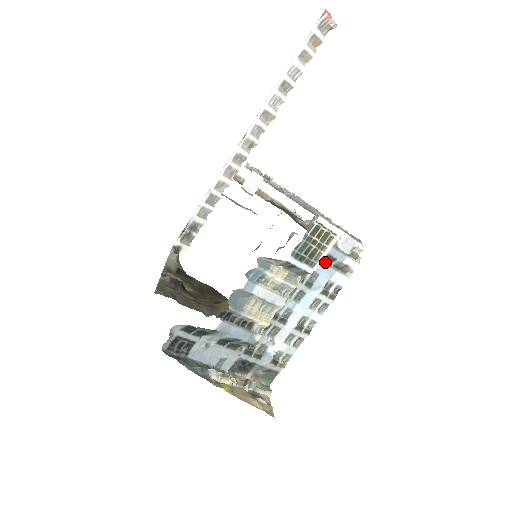
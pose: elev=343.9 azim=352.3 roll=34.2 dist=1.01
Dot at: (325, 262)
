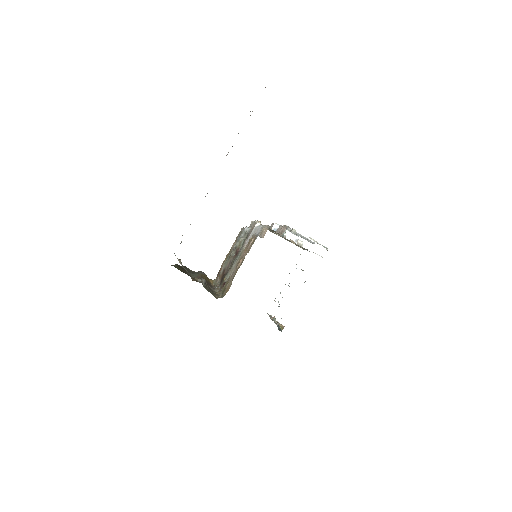
Dot at: occluded
